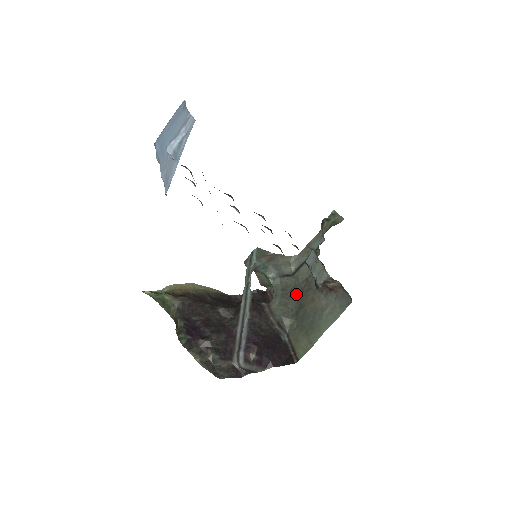
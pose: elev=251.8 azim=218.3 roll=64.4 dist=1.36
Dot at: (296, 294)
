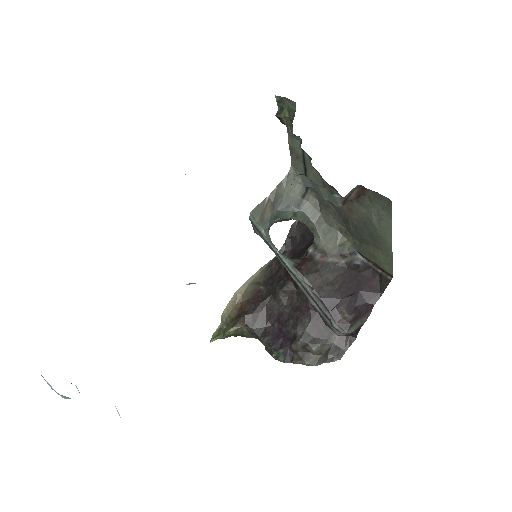
Dot at: (329, 210)
